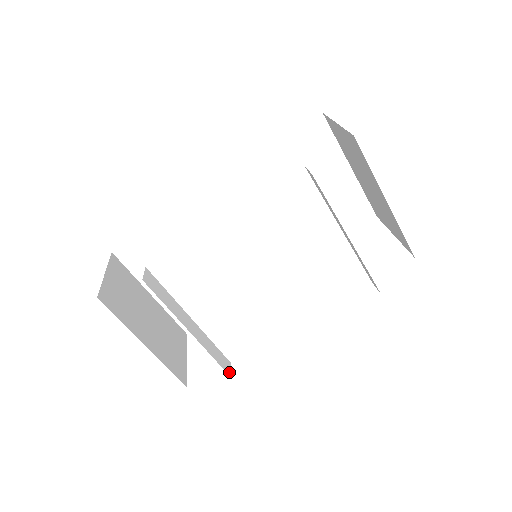
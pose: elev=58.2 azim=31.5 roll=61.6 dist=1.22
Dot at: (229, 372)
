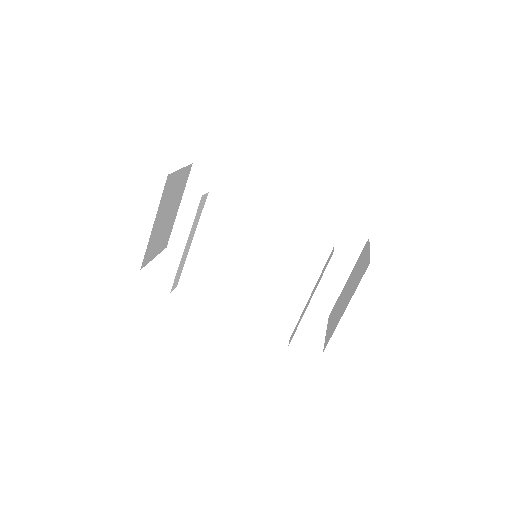
Dot at: (172, 289)
